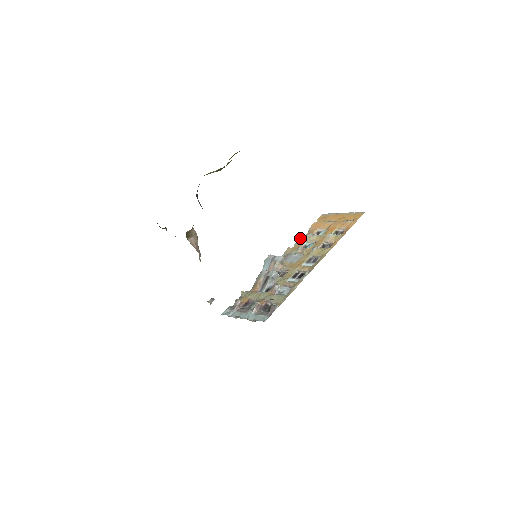
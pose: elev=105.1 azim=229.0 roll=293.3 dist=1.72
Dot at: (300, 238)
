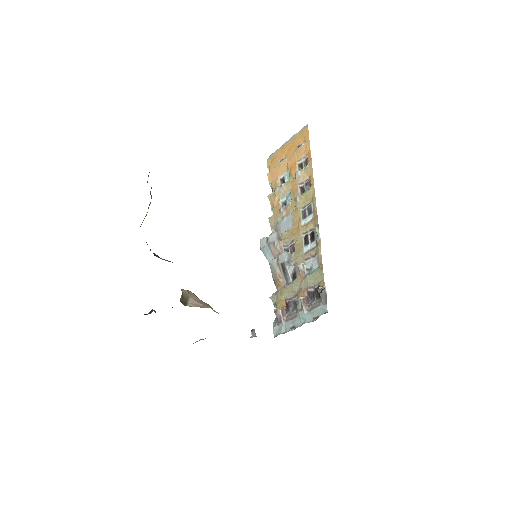
Dot at: (270, 199)
